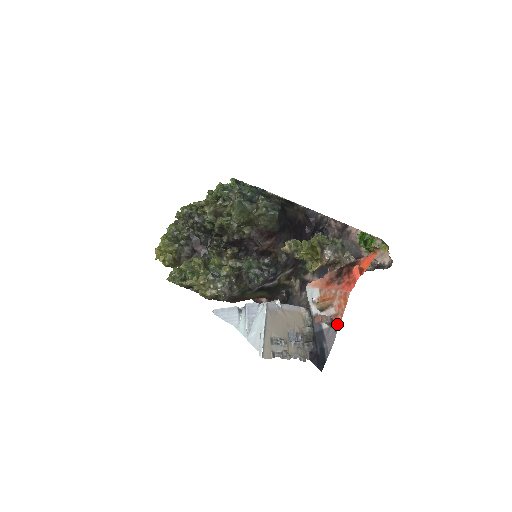
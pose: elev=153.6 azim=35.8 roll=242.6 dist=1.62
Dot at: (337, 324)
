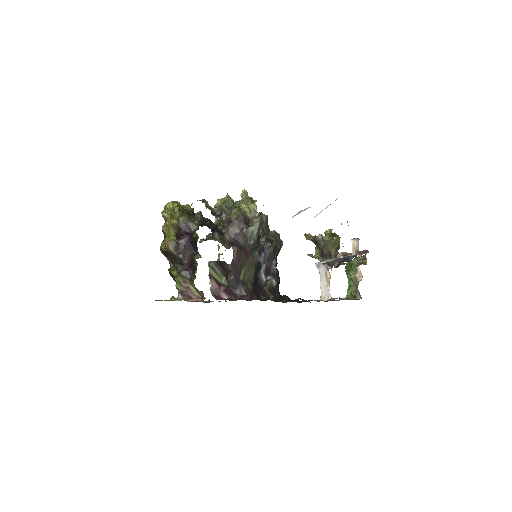
Dot at: (366, 251)
